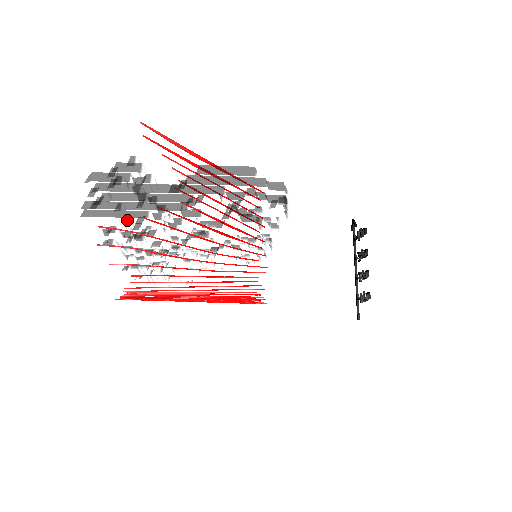
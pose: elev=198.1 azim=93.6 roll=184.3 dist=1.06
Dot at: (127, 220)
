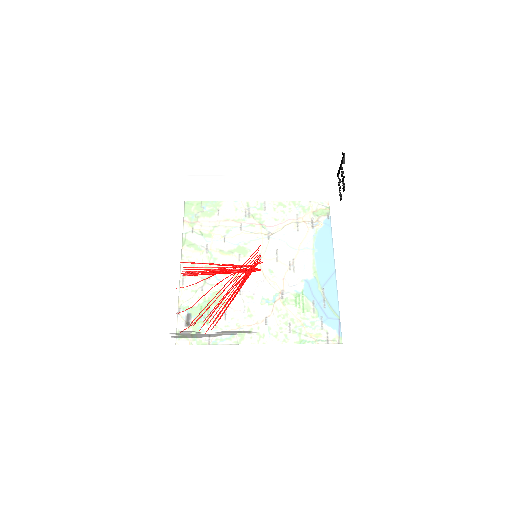
Dot at: occluded
